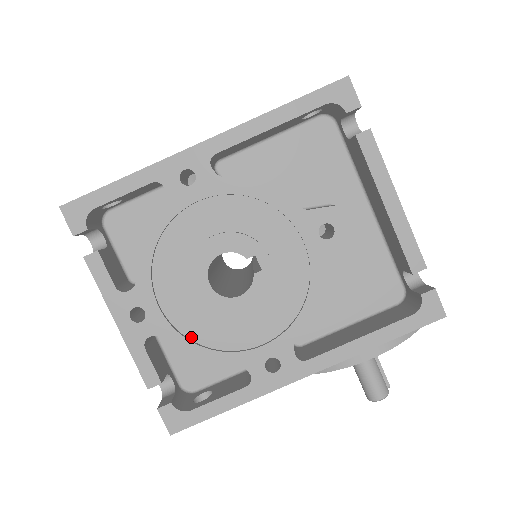
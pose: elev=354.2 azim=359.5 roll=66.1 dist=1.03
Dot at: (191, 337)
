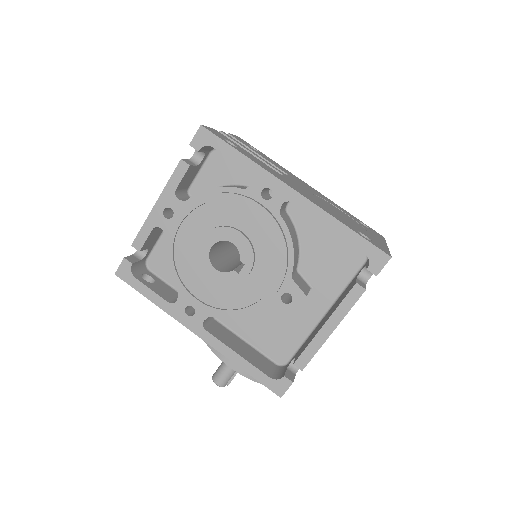
Dot at: (175, 254)
